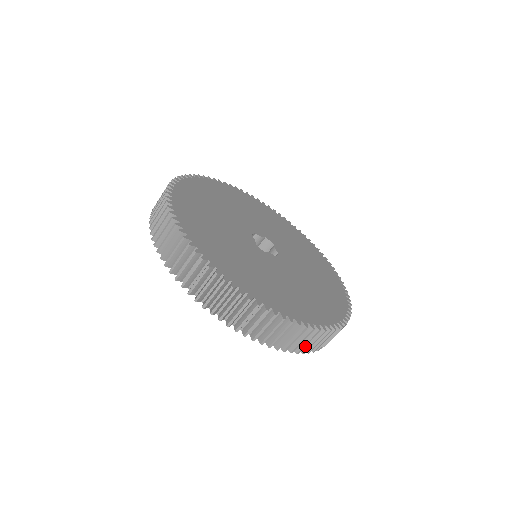
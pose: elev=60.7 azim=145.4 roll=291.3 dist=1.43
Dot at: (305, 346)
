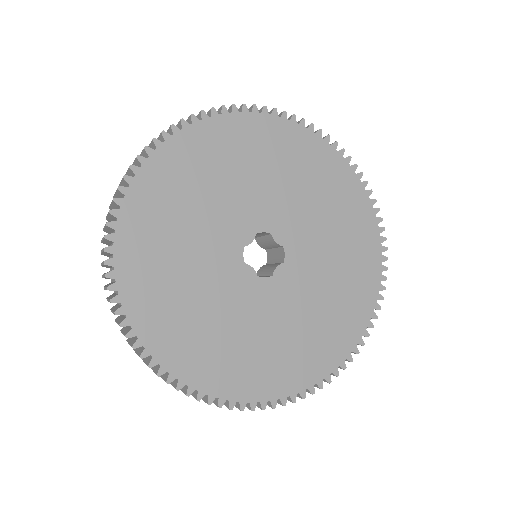
Dot at: occluded
